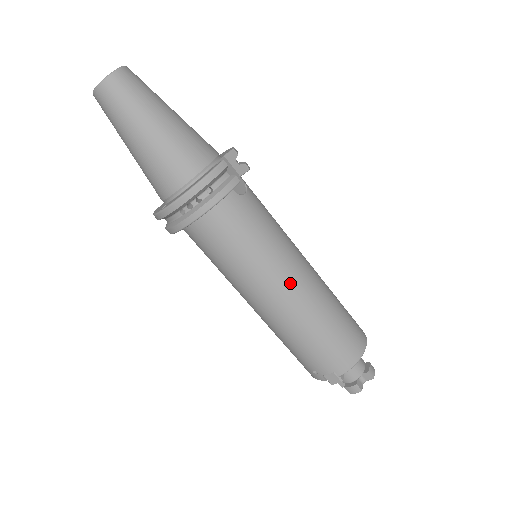
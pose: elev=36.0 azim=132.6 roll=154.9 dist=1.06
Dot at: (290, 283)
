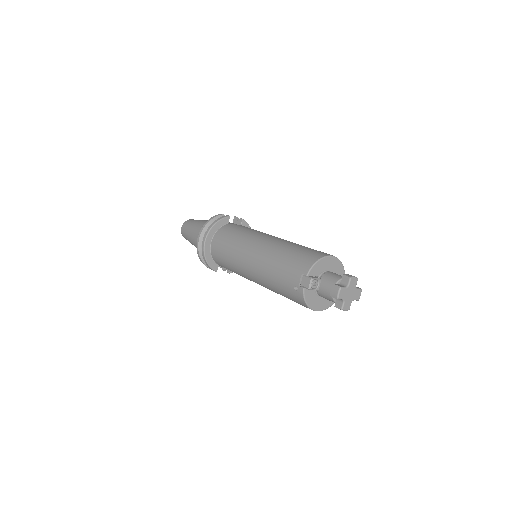
Dot at: (260, 241)
